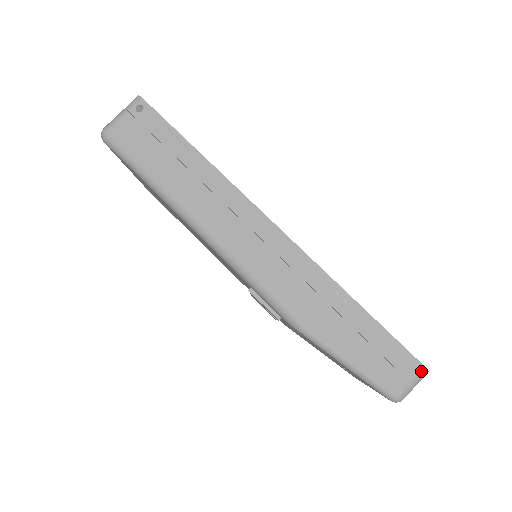
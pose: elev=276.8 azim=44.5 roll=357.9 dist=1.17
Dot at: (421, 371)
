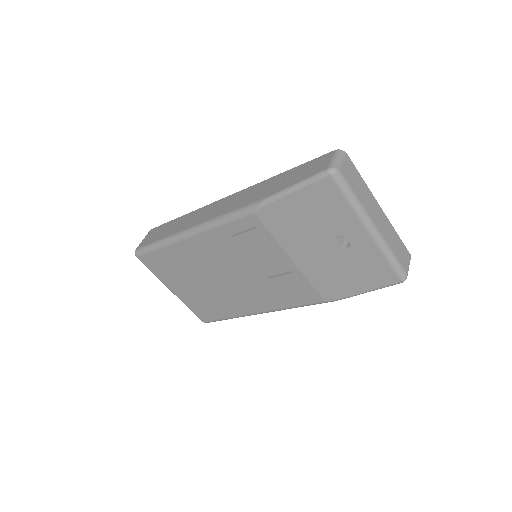
Dot at: (336, 152)
